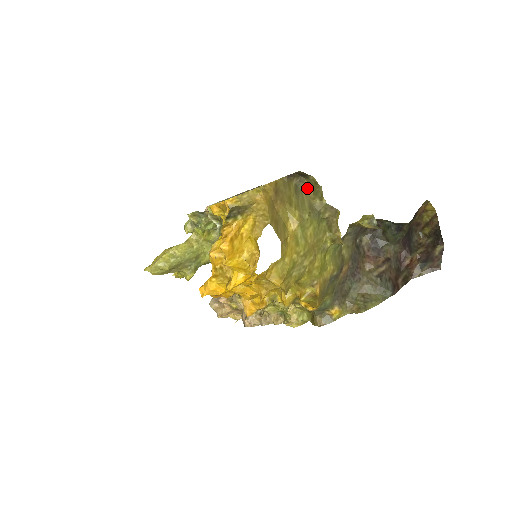
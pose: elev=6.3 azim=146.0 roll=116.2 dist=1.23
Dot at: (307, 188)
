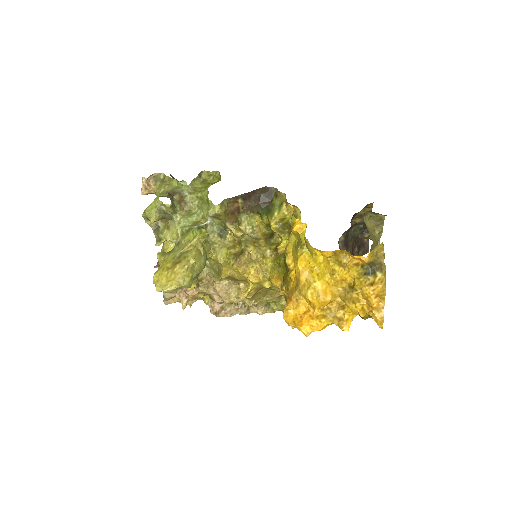
Dot at: (368, 220)
